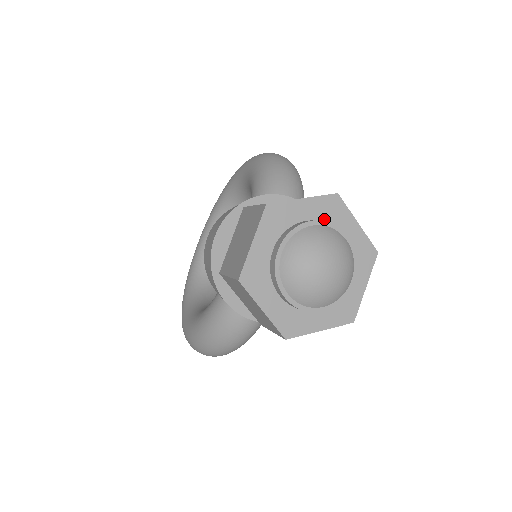
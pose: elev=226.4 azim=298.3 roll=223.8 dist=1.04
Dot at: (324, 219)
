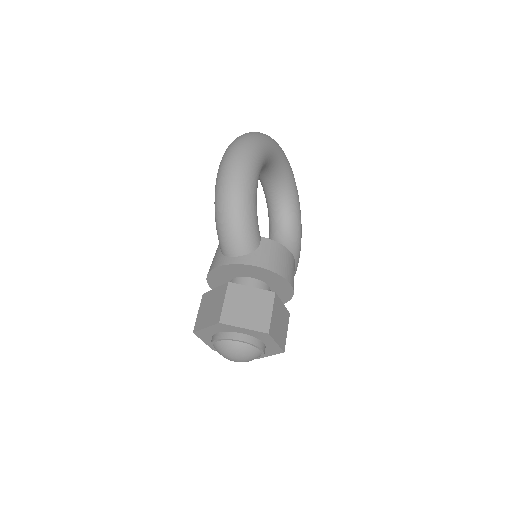
Dot at: (224, 331)
